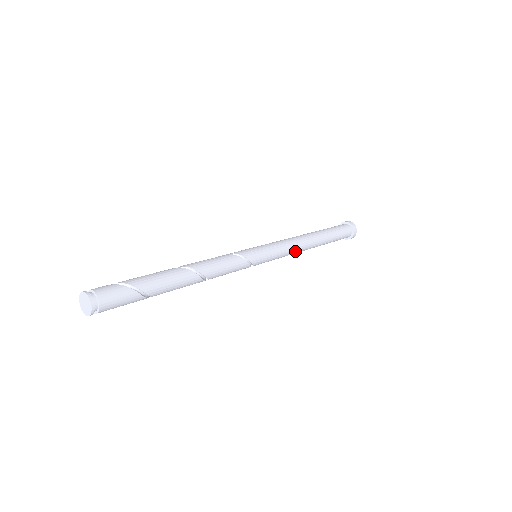
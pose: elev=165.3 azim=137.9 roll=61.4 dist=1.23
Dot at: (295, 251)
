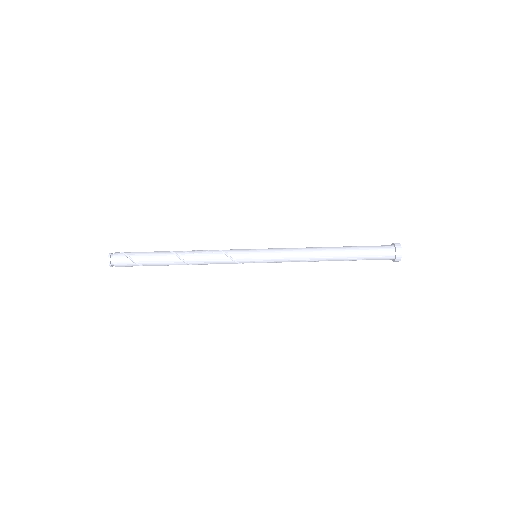
Dot at: (300, 261)
